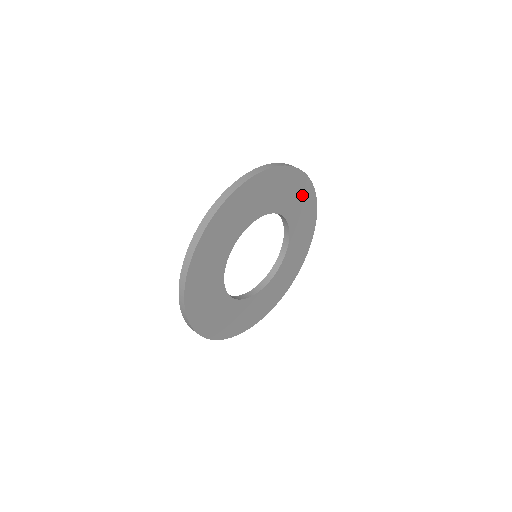
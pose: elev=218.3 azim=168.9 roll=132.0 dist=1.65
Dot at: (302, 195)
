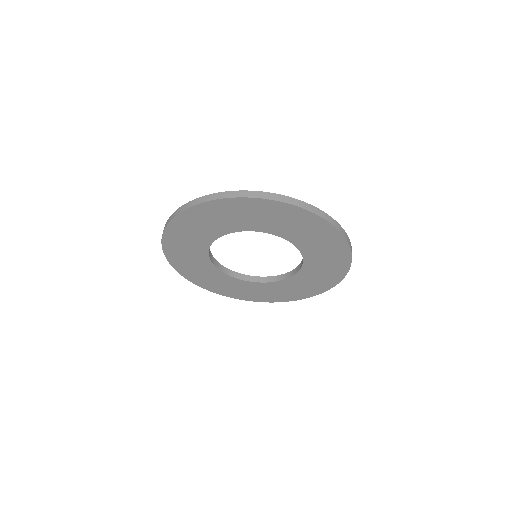
Dot at: (334, 263)
